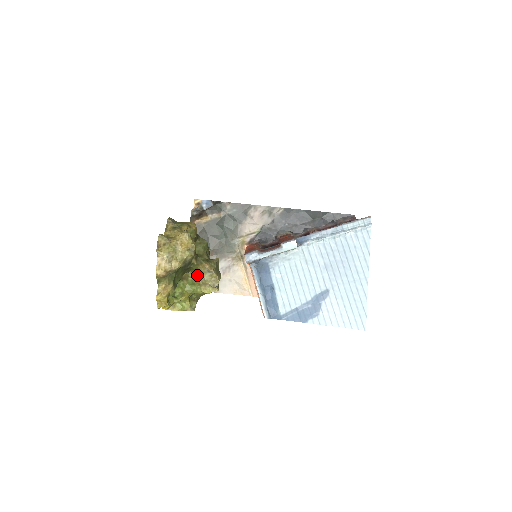
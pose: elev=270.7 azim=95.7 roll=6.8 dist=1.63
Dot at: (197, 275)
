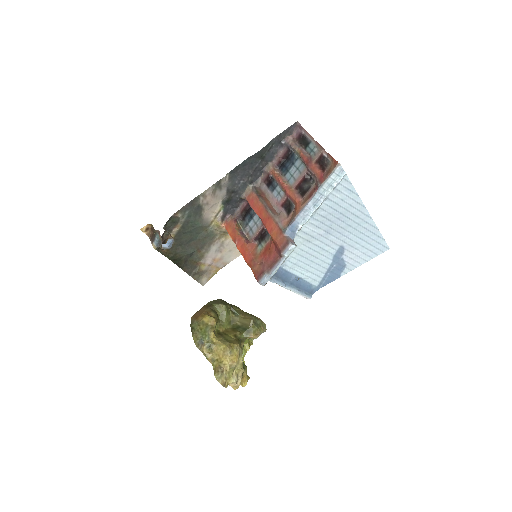
Dot at: occluded
